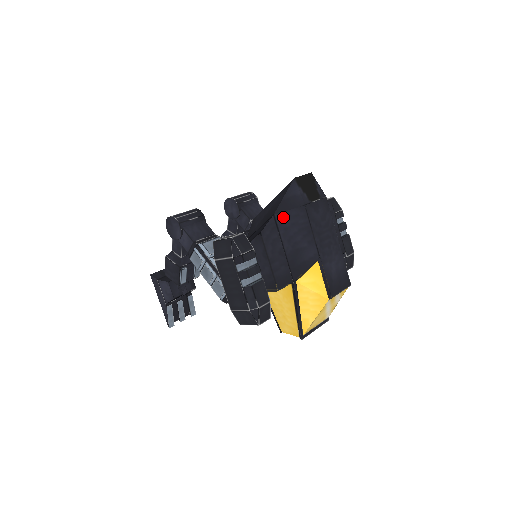
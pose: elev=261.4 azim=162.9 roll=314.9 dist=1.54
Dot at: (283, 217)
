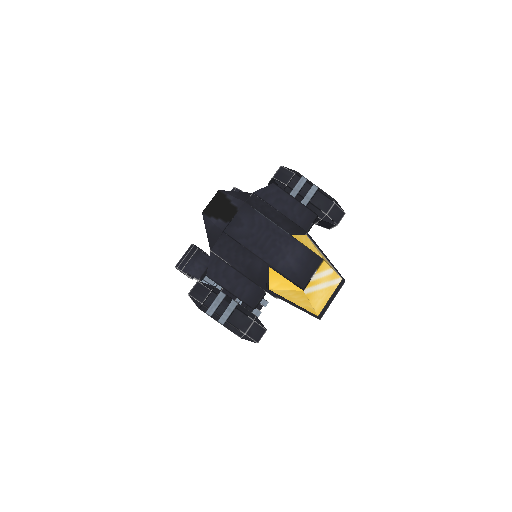
Dot at: (218, 249)
